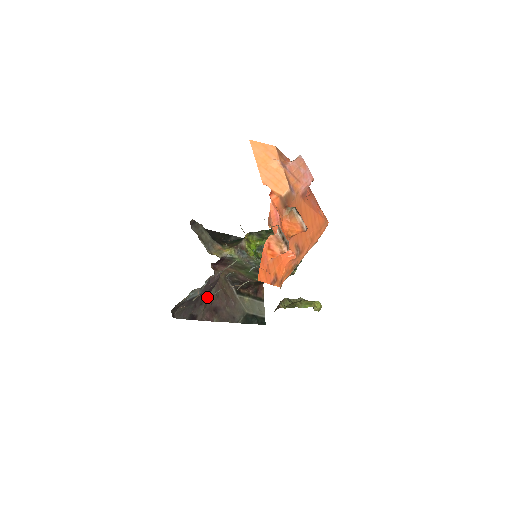
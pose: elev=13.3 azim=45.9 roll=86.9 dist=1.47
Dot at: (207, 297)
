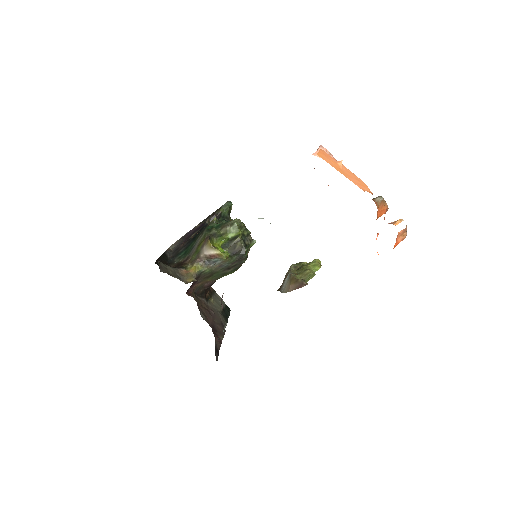
Dot at: occluded
